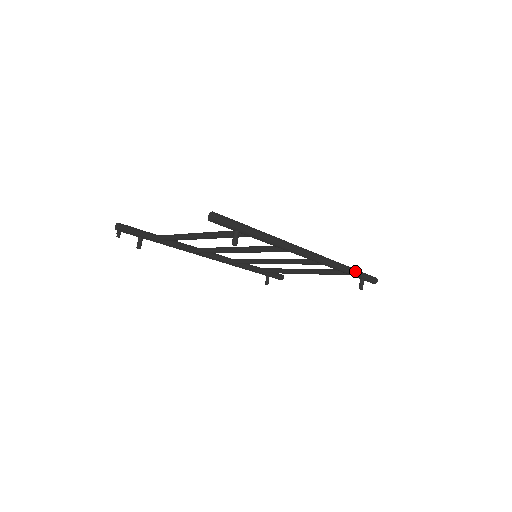
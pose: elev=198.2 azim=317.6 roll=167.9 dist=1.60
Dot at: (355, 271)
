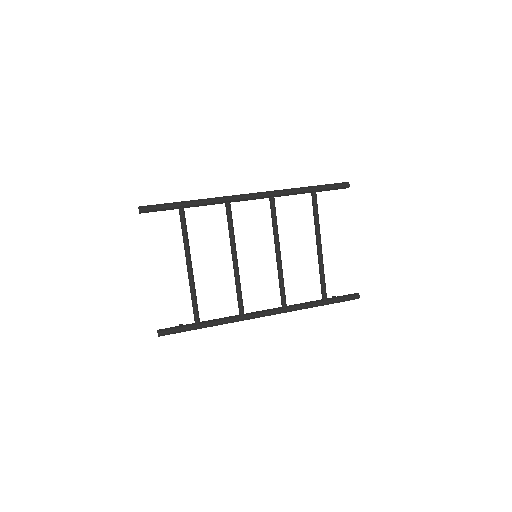
Dot at: (323, 305)
